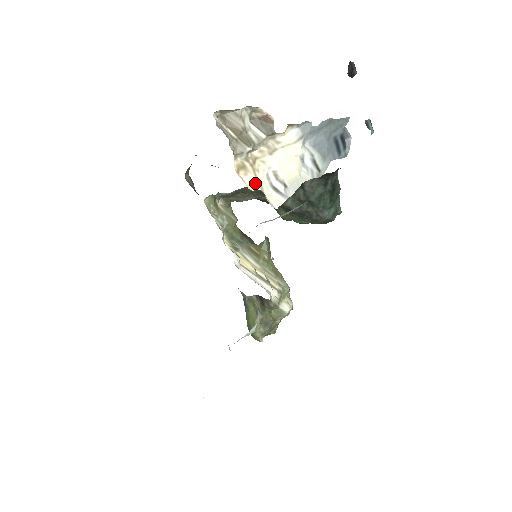
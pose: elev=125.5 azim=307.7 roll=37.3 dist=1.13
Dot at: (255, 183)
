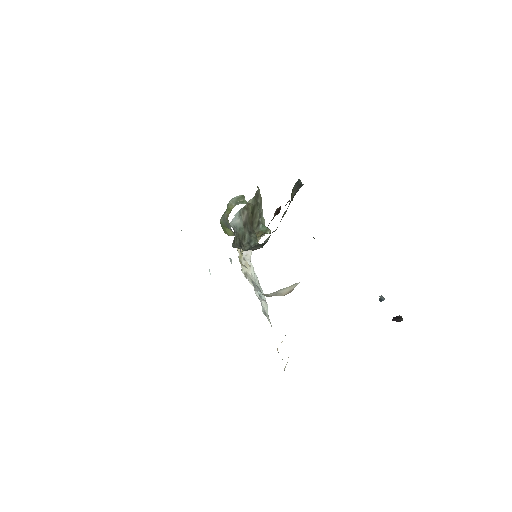
Dot at: occluded
